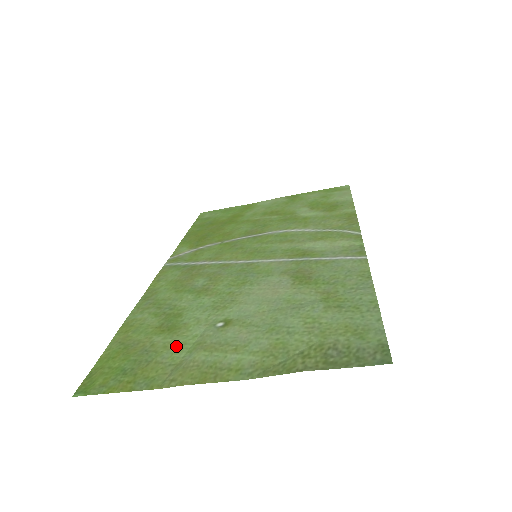
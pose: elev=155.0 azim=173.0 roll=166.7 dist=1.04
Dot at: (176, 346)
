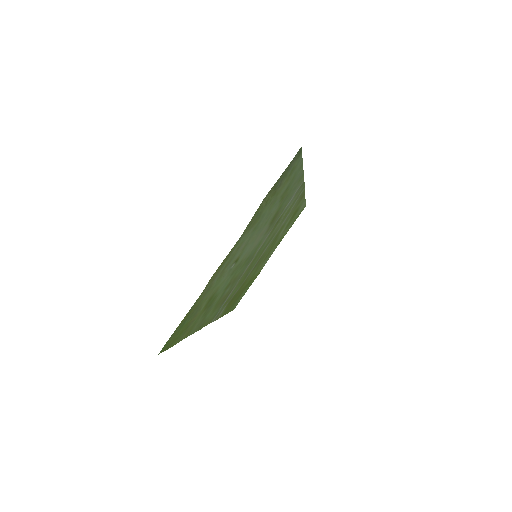
Dot at: (211, 291)
